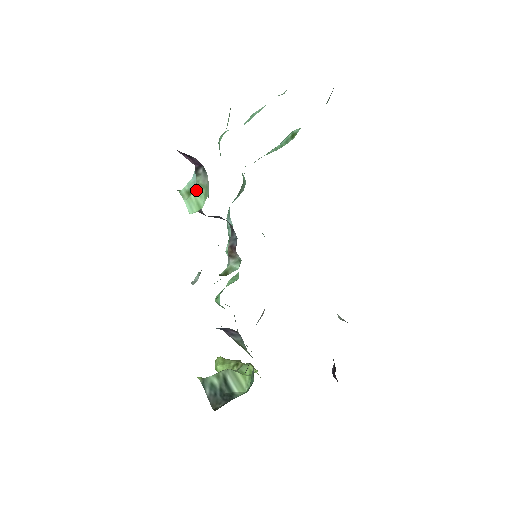
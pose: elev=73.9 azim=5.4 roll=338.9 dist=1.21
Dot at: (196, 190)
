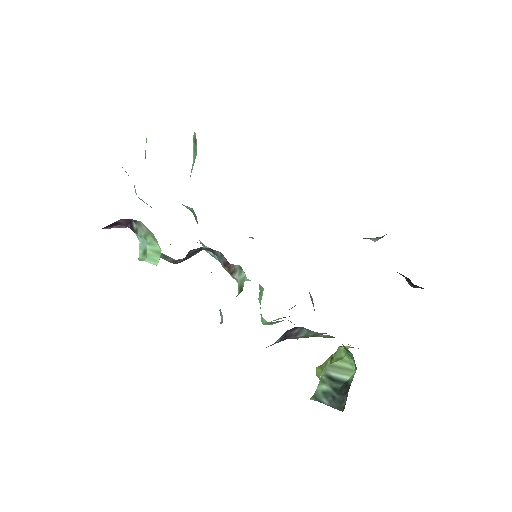
Dot at: (147, 244)
